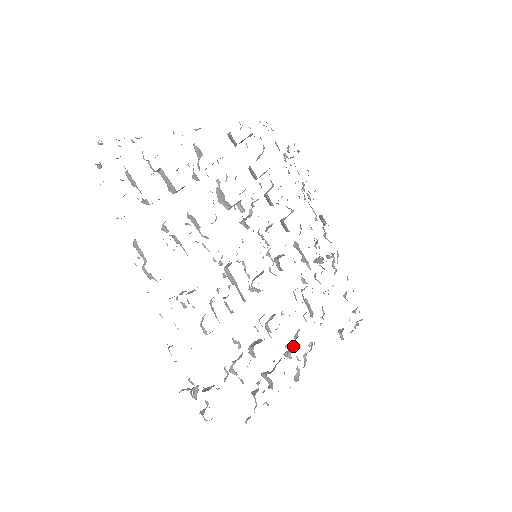
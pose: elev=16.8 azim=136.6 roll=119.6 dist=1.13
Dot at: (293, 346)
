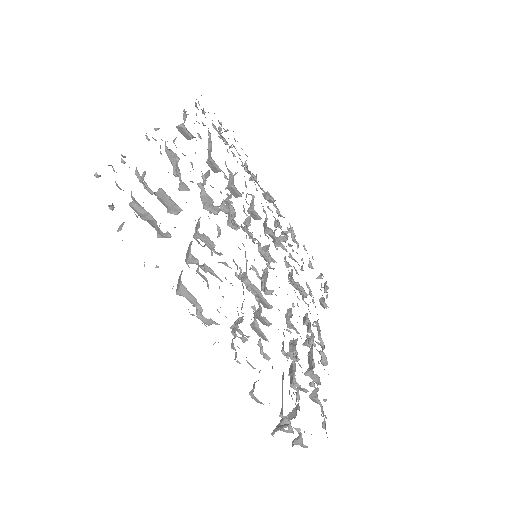
Dot at: occluded
